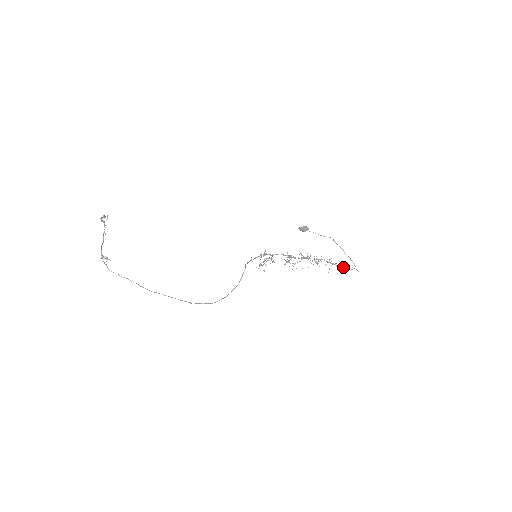
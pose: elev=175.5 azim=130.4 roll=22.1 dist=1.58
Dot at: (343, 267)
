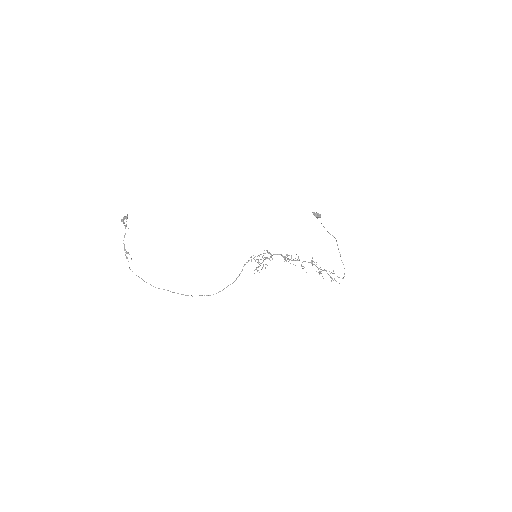
Dot at: occluded
